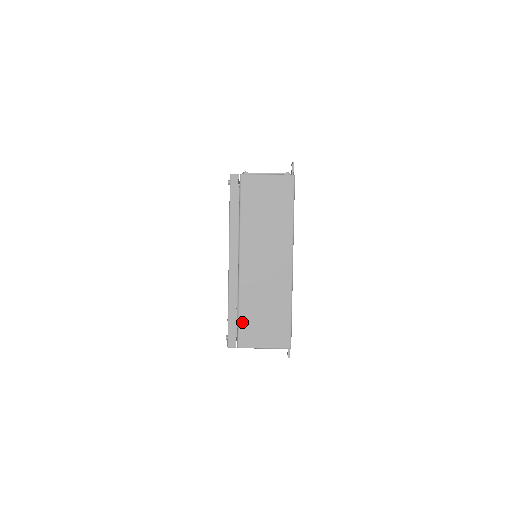
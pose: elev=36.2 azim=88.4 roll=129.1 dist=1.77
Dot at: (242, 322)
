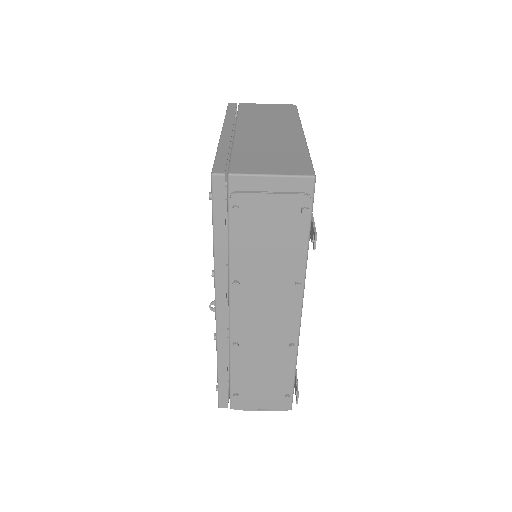
Dot at: (236, 158)
